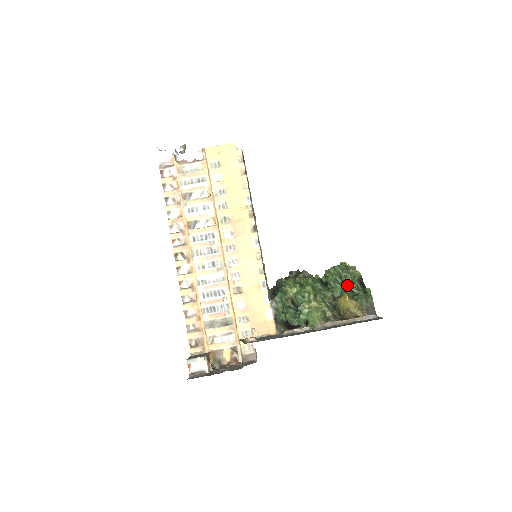
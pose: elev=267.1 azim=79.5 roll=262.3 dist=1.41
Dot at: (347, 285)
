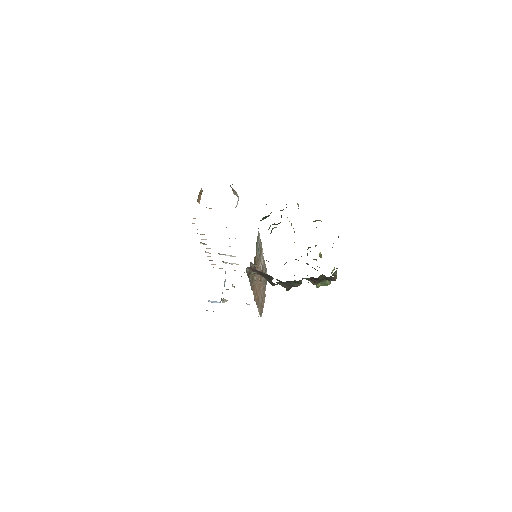
Dot at: occluded
